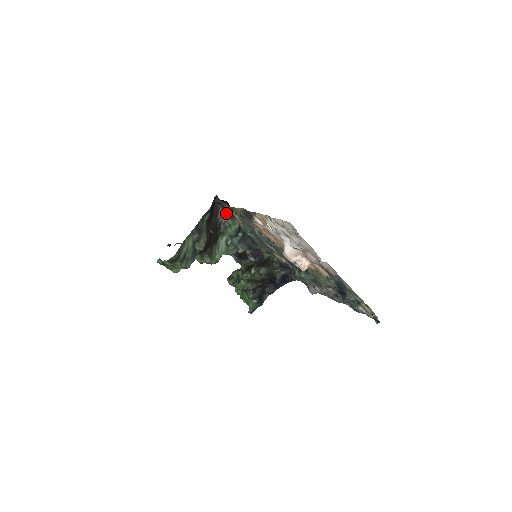
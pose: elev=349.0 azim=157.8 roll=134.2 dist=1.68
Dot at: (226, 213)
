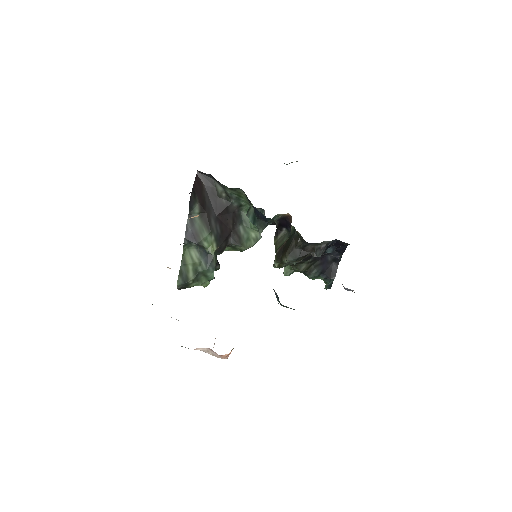
Dot at: (222, 185)
